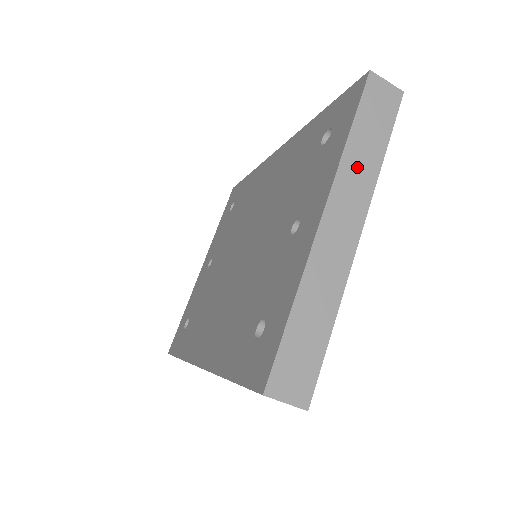
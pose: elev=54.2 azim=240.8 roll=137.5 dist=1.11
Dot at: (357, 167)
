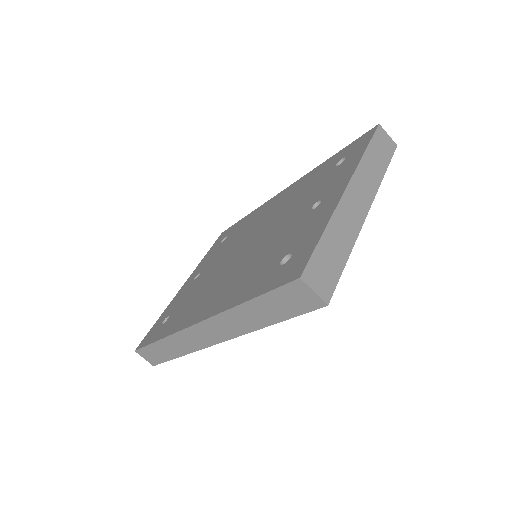
Dot at: (369, 171)
